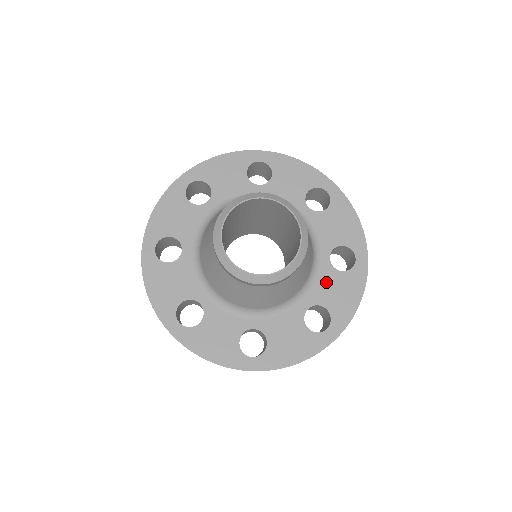
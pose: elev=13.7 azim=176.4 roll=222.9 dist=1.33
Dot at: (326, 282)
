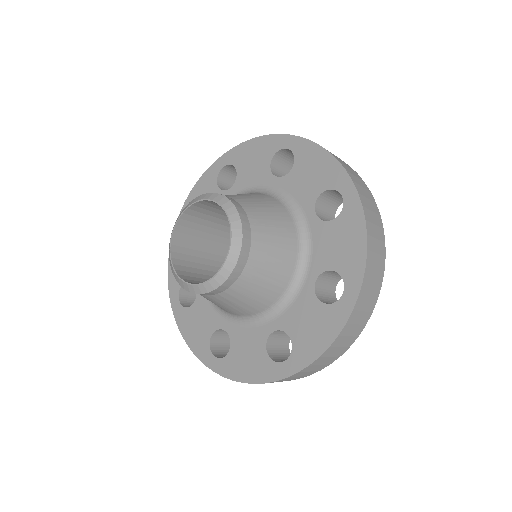
Dot at: (322, 242)
